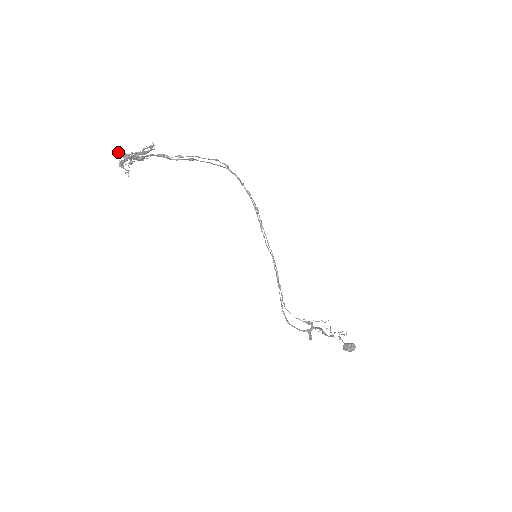
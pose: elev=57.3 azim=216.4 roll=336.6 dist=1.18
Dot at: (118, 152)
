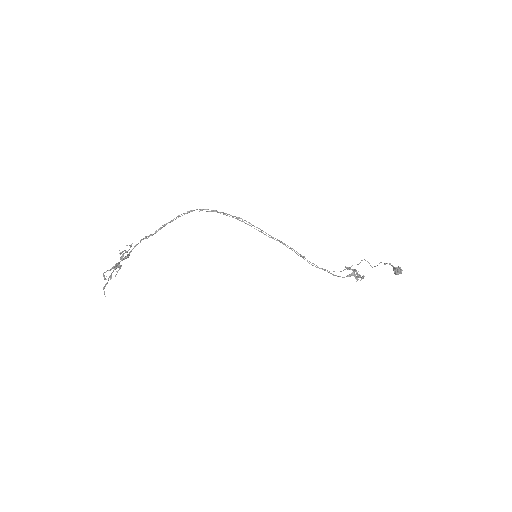
Dot at: (103, 274)
